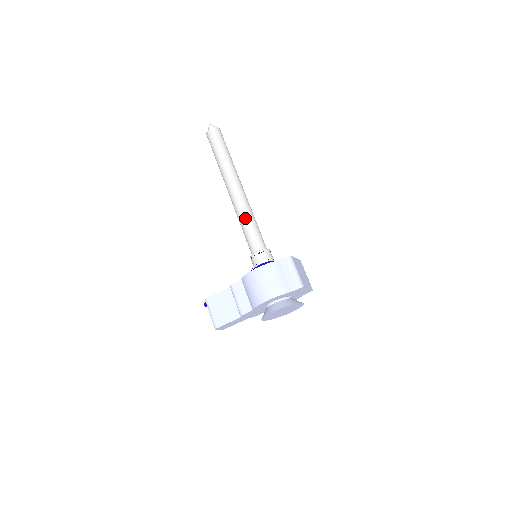
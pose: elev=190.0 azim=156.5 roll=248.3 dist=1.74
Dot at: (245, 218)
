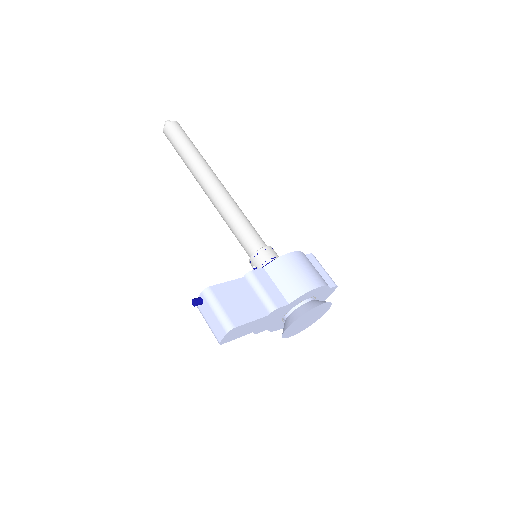
Dot at: (241, 211)
